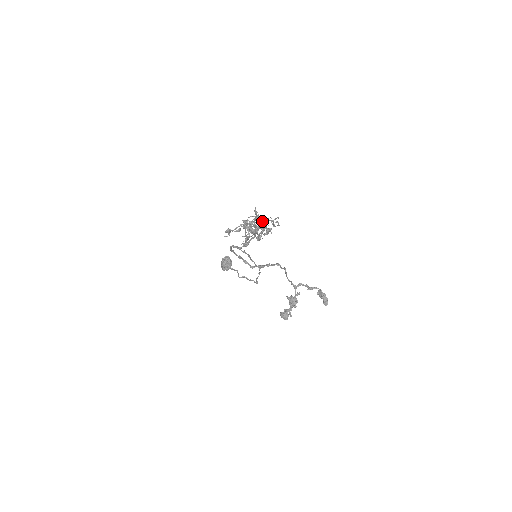
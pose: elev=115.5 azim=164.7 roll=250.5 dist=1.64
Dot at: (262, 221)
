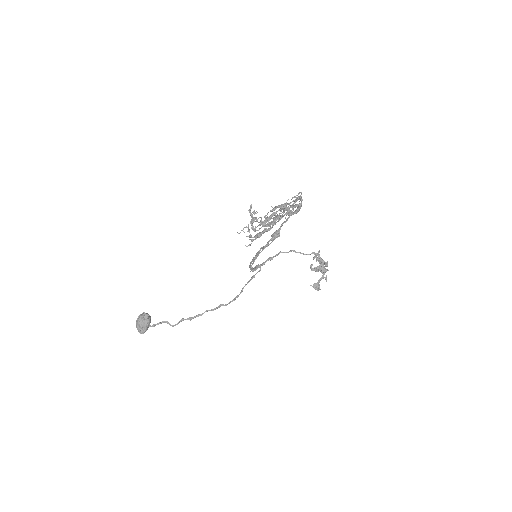
Dot at: (301, 197)
